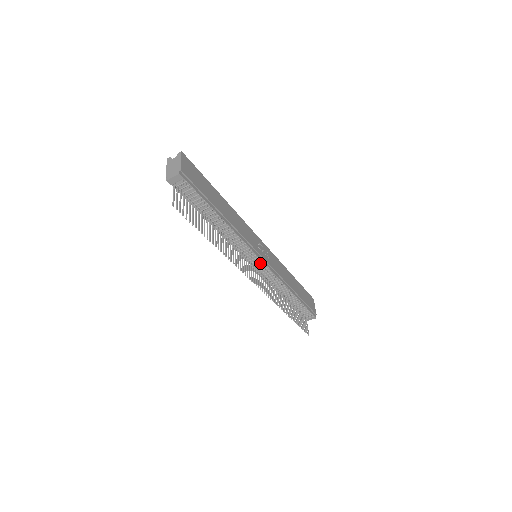
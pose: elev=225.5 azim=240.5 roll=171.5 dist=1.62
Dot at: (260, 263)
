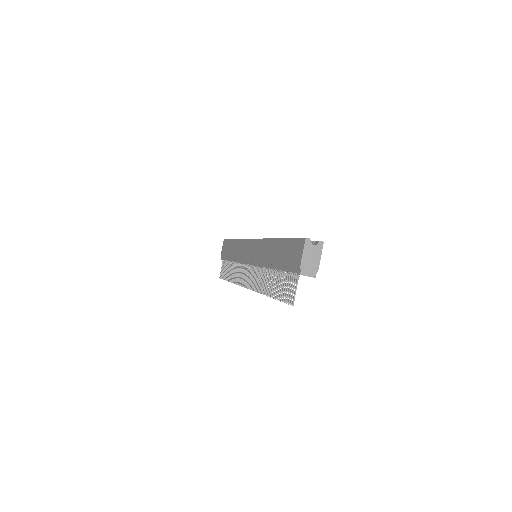
Dot at: occluded
